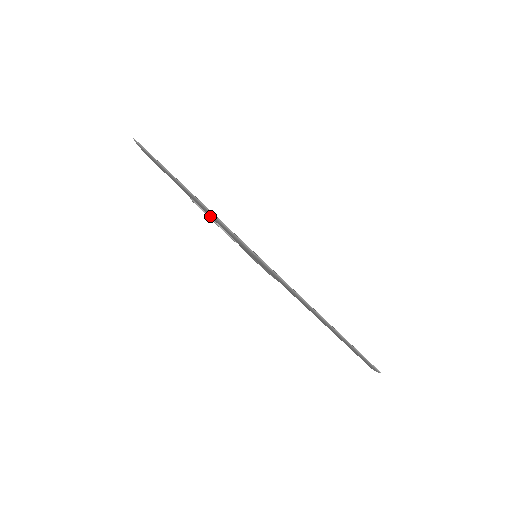
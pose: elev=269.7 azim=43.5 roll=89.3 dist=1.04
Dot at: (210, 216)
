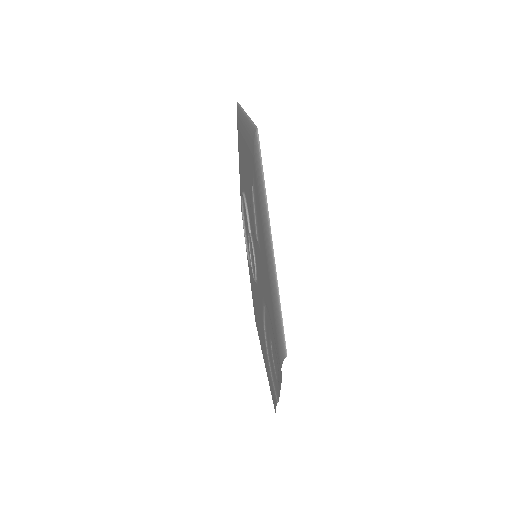
Dot at: (247, 135)
